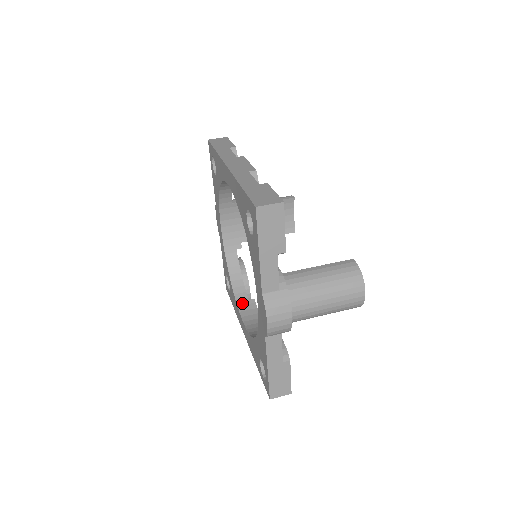
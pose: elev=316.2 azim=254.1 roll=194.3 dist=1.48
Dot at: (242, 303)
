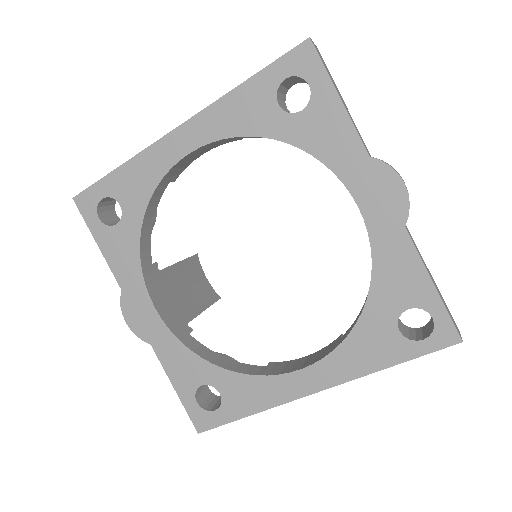
Dot at: (266, 371)
